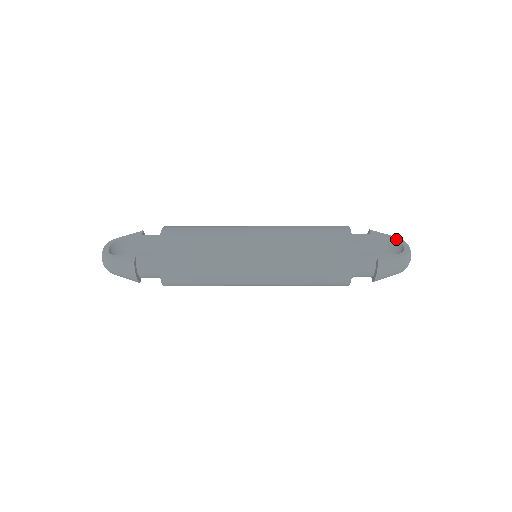
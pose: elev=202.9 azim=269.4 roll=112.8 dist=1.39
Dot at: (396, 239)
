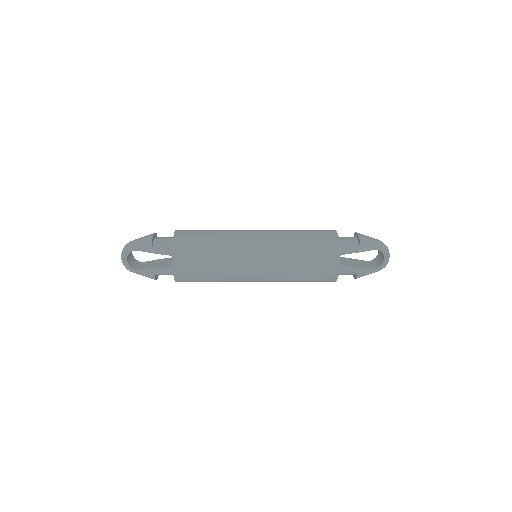
Dot at: occluded
